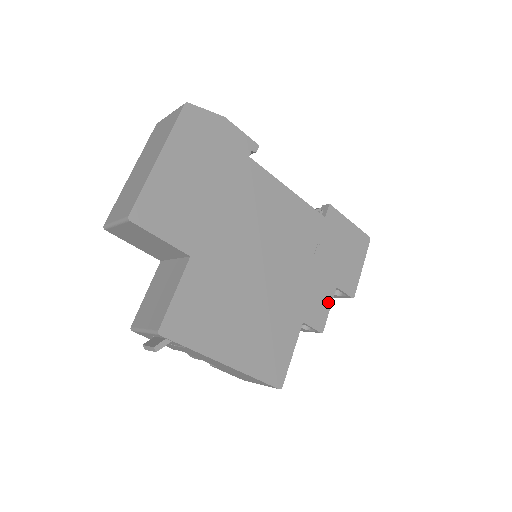
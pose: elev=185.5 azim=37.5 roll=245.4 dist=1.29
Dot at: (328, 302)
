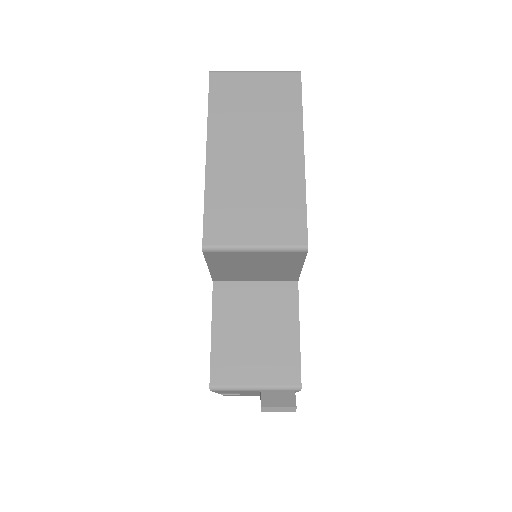
Dot at: occluded
